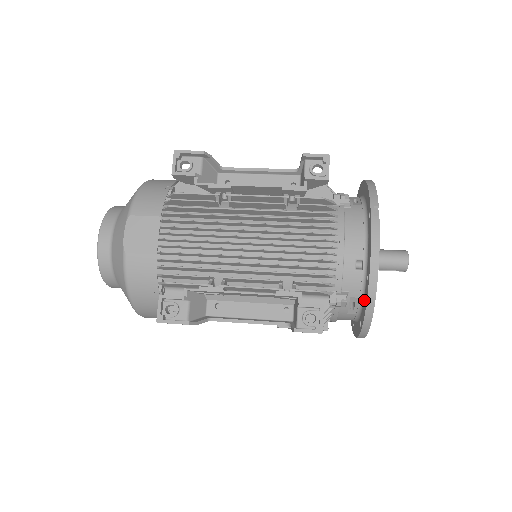
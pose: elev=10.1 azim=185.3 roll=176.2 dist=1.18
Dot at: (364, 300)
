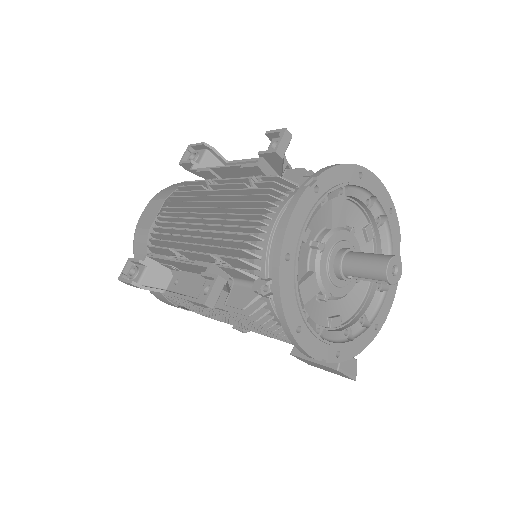
Dot at: occluded
